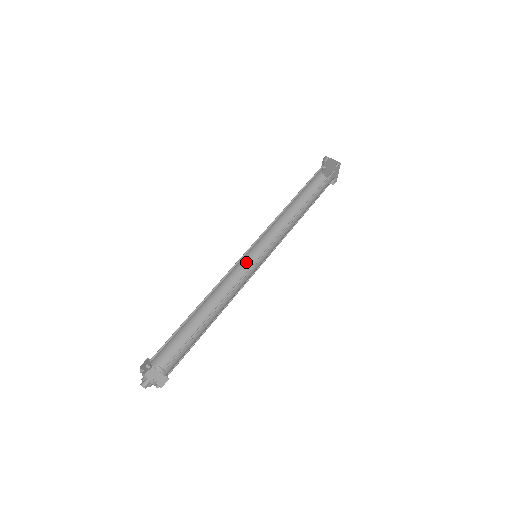
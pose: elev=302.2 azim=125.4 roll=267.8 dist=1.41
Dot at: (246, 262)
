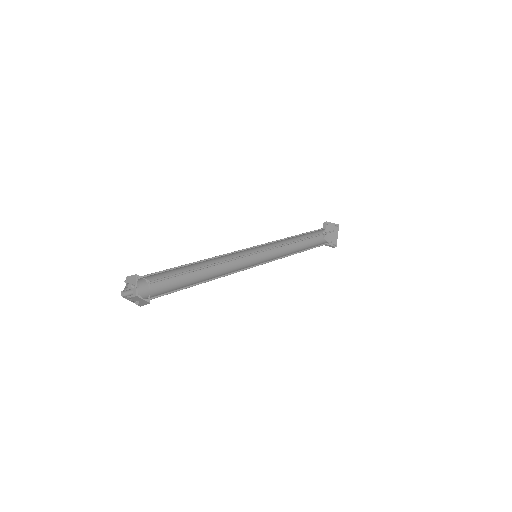
Dot at: (246, 262)
